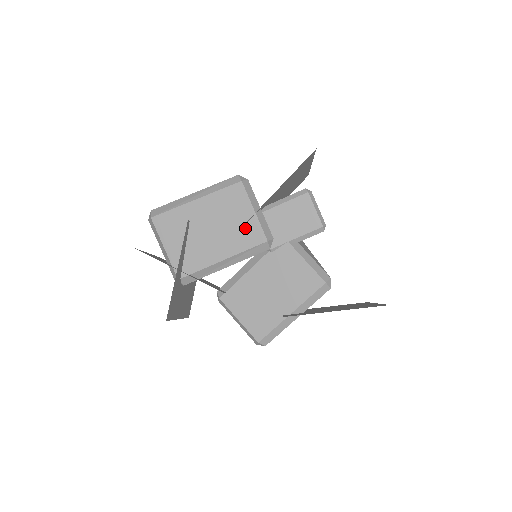
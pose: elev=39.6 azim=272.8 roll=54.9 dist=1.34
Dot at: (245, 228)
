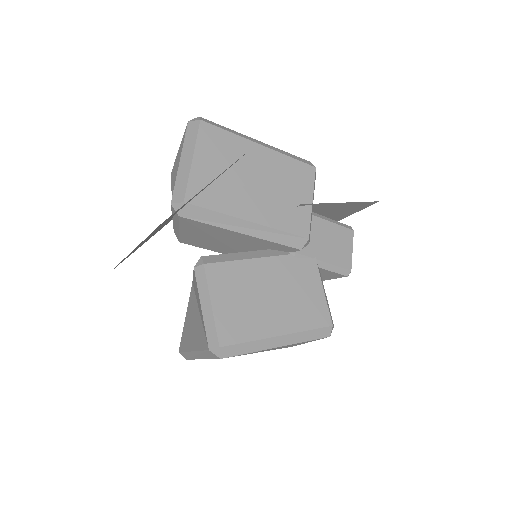
Dot at: (294, 209)
